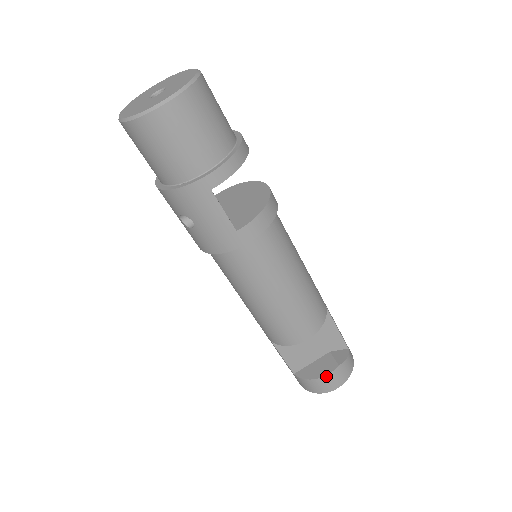
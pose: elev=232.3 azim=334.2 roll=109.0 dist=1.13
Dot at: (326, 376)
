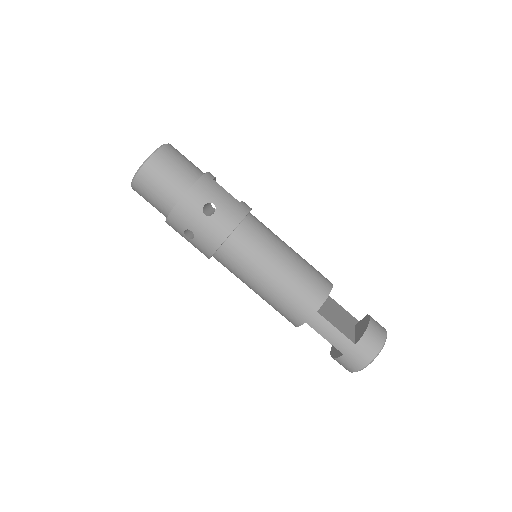
Dot at: (370, 320)
